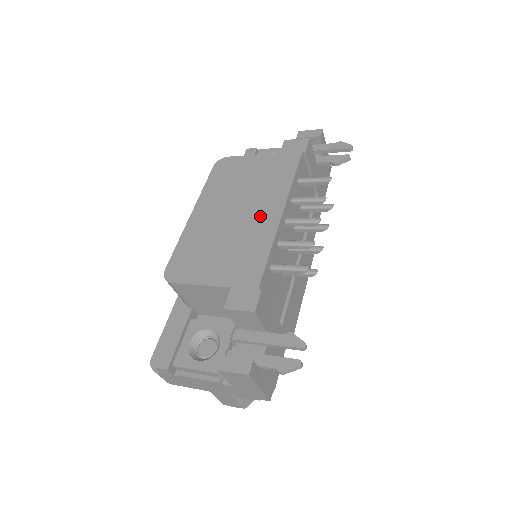
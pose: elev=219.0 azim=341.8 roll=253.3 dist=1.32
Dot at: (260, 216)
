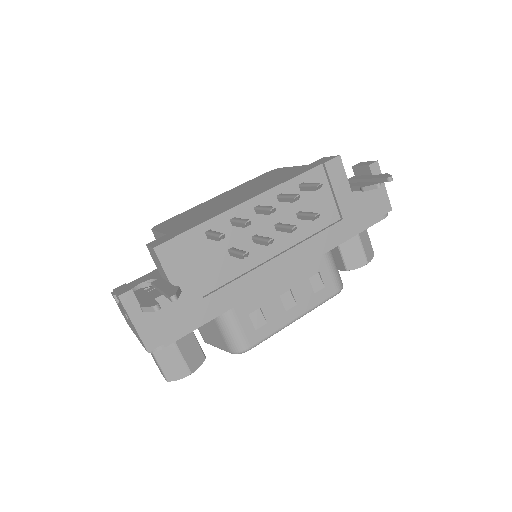
Dot at: (240, 199)
